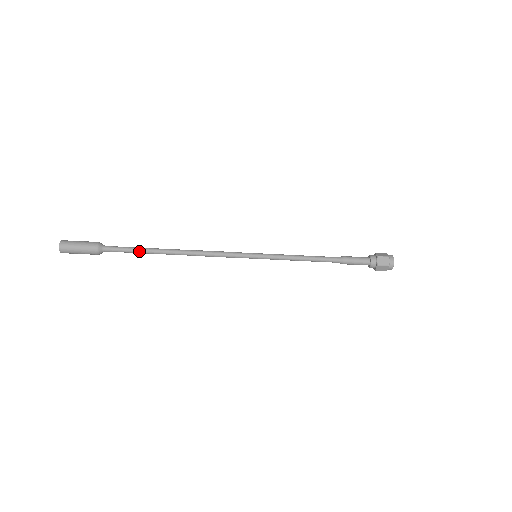
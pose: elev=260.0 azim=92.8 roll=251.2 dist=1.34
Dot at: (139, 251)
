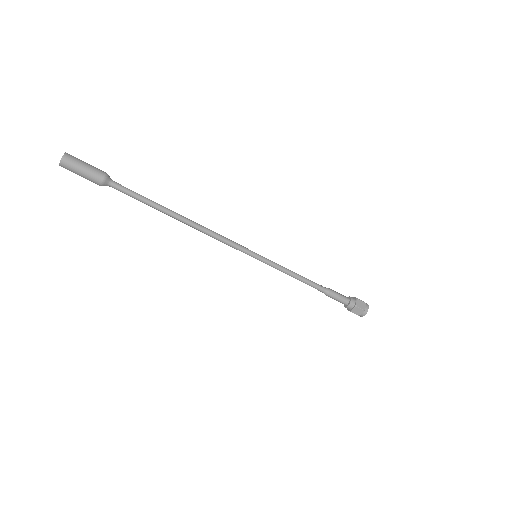
Dot at: (147, 201)
